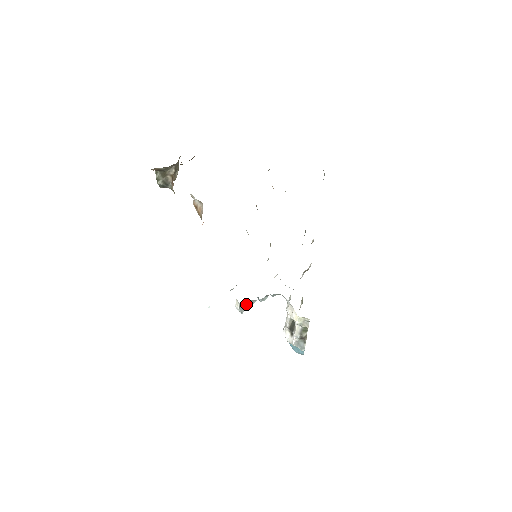
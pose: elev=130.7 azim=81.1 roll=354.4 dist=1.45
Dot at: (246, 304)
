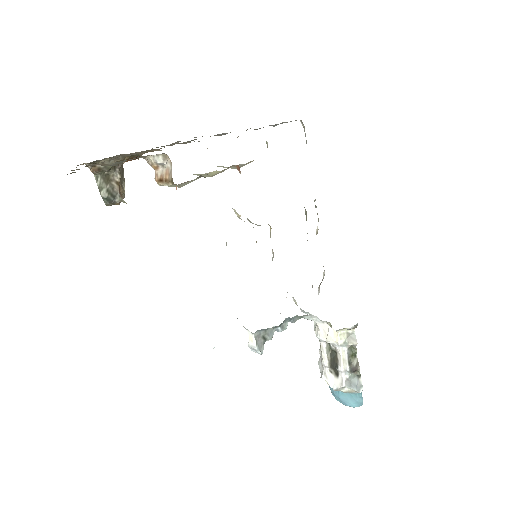
Dot at: (263, 336)
